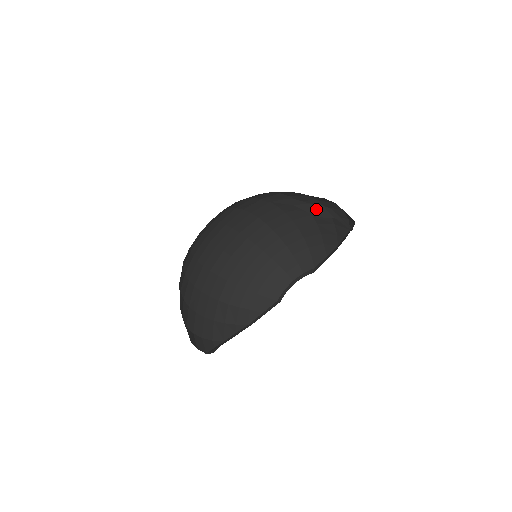
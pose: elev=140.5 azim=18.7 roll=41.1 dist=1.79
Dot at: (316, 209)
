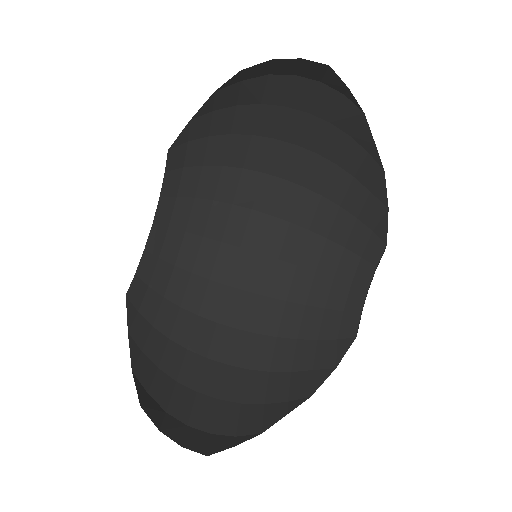
Dot at: occluded
